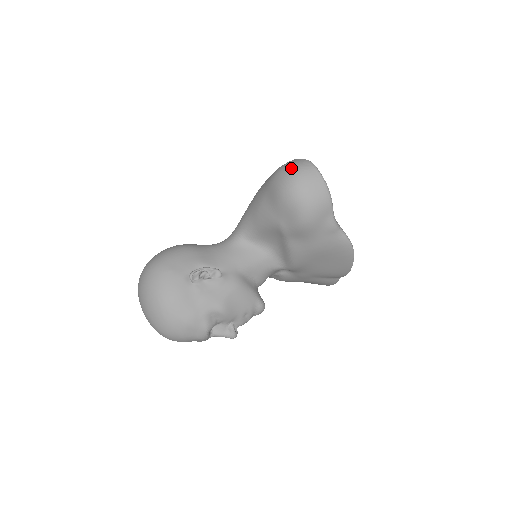
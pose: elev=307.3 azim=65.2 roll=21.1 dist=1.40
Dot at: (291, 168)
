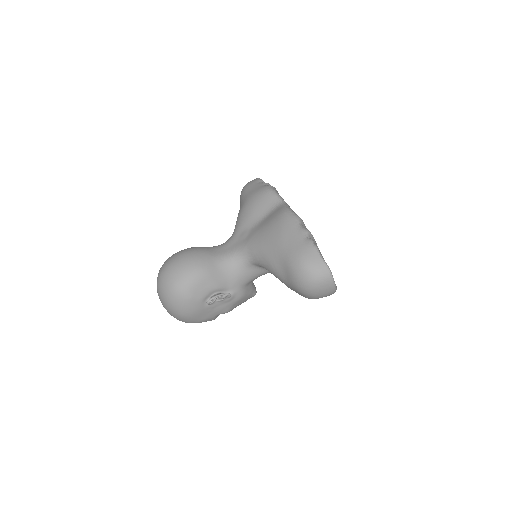
Dot at: (312, 274)
